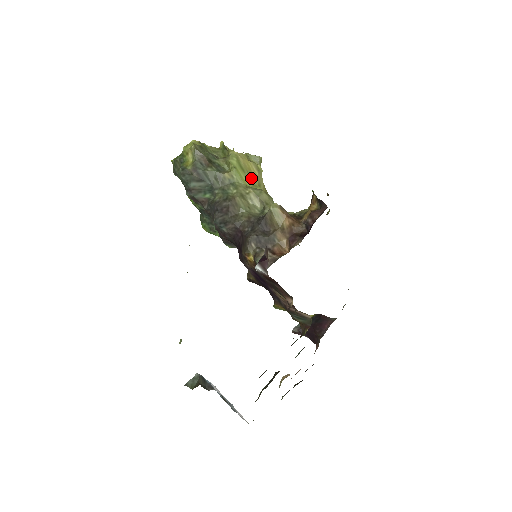
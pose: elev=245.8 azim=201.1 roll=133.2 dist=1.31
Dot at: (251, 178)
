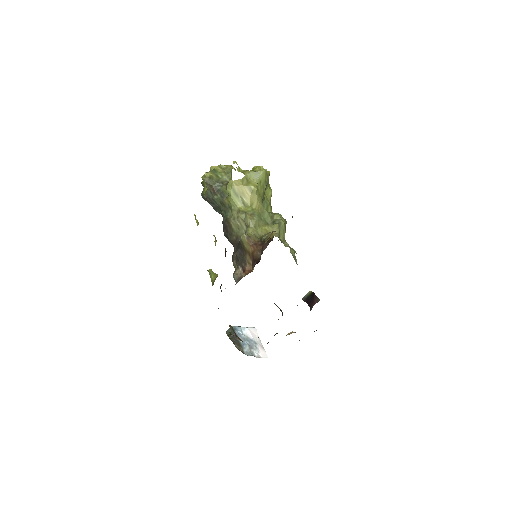
Dot at: (244, 201)
